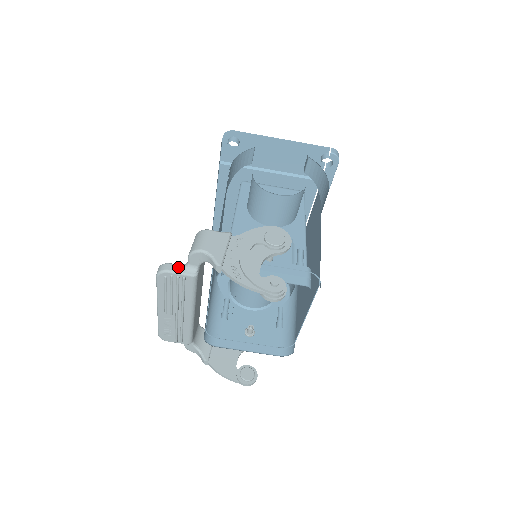
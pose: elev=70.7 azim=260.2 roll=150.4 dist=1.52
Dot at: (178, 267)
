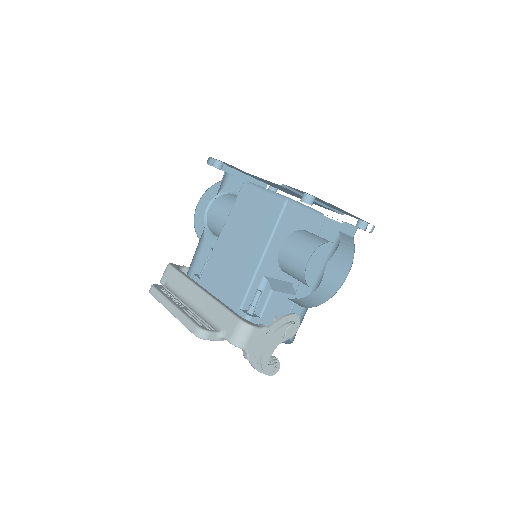
Dot at: (215, 336)
